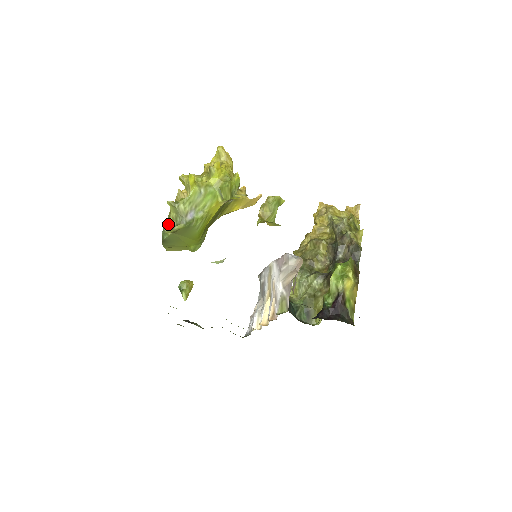
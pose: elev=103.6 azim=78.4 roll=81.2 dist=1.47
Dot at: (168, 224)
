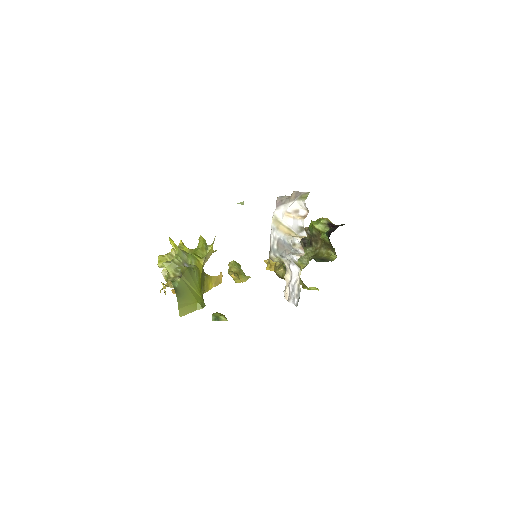
Dot at: (172, 279)
